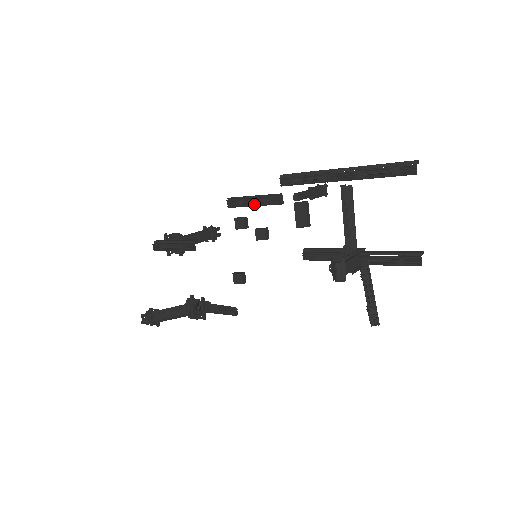
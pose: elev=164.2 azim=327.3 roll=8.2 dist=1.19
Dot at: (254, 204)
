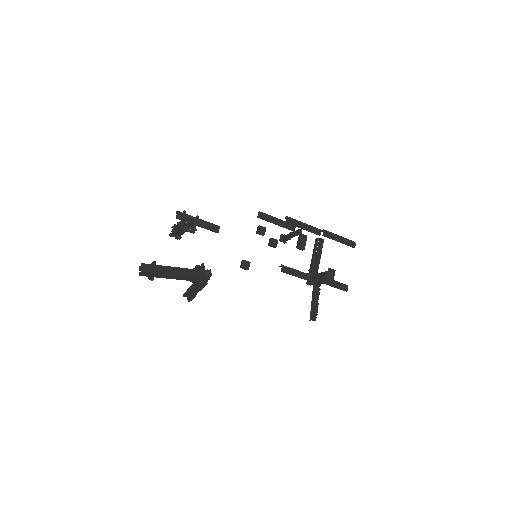
Dot at: (278, 223)
